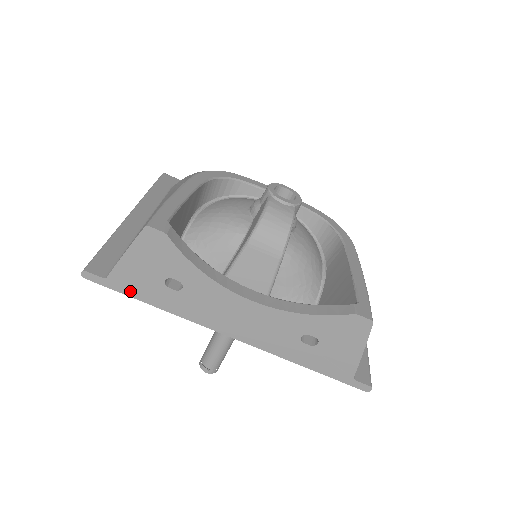
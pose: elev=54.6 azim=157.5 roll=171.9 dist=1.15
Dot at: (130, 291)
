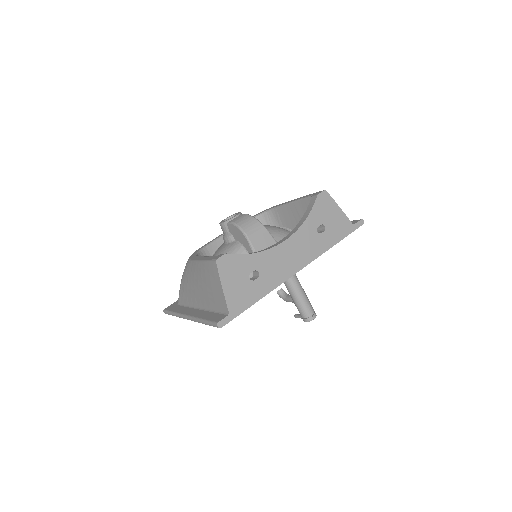
Dot at: (244, 306)
